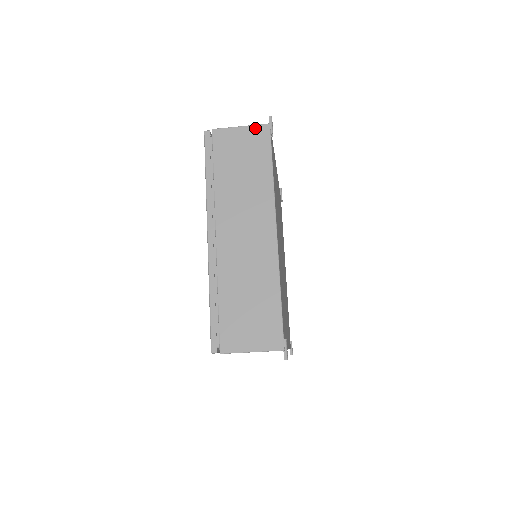
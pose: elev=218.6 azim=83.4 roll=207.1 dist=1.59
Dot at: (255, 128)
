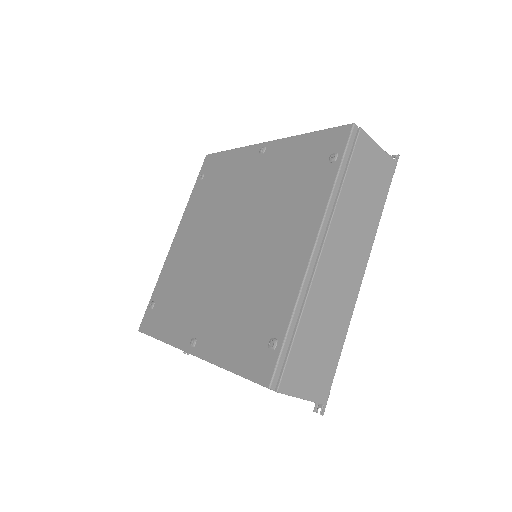
Dot at: (388, 158)
